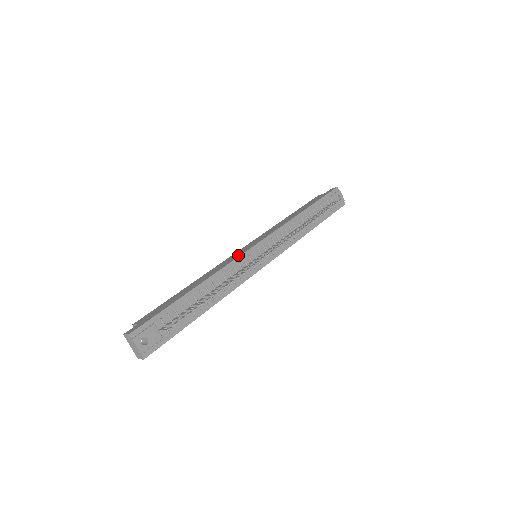
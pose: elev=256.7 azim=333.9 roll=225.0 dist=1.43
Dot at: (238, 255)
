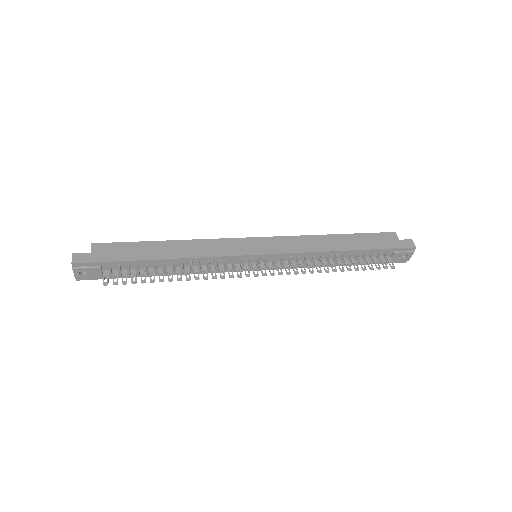
Dot at: (234, 252)
